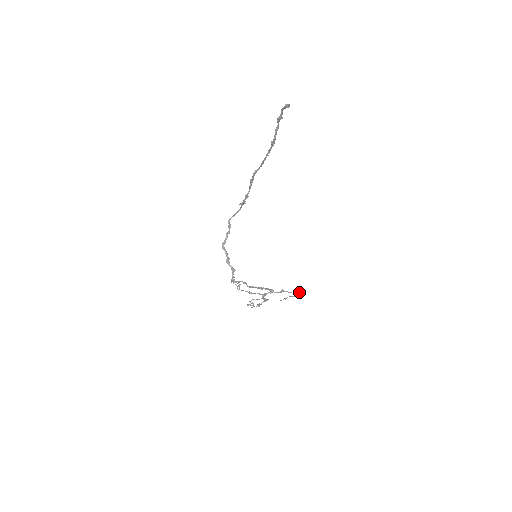
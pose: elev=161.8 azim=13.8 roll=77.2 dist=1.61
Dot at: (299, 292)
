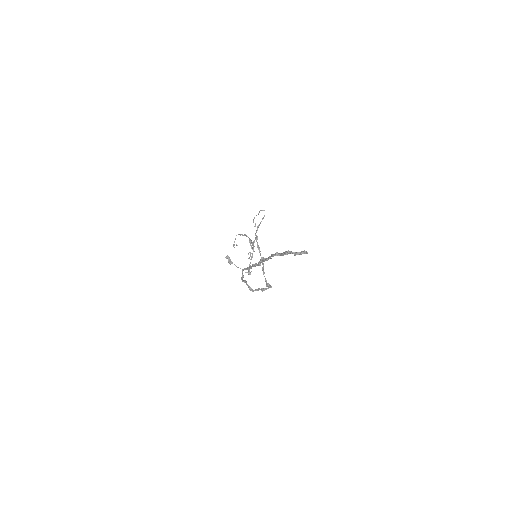
Dot at: occluded
